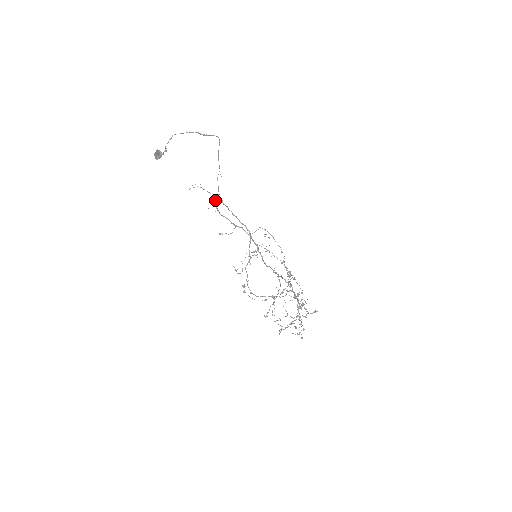
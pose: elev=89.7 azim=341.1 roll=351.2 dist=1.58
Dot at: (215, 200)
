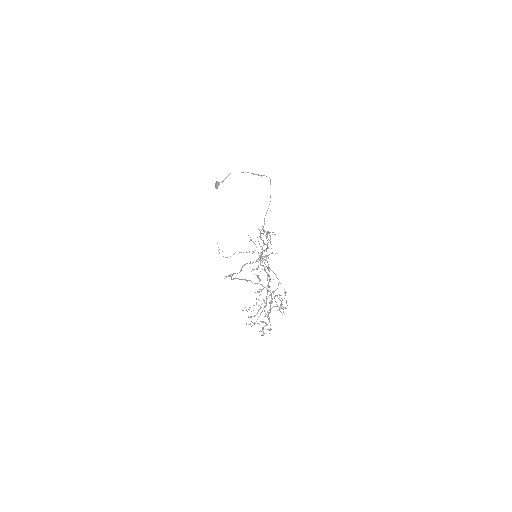
Dot at: (267, 233)
